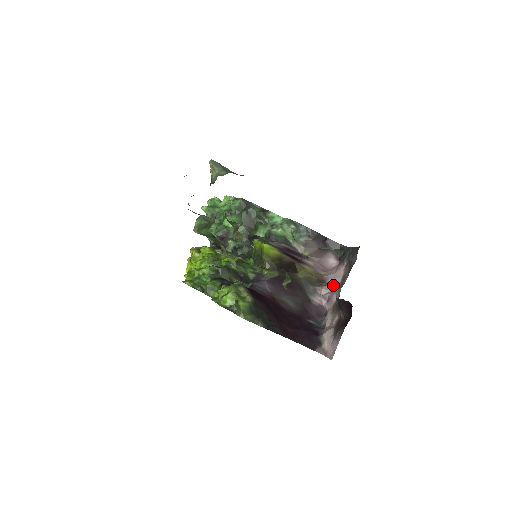
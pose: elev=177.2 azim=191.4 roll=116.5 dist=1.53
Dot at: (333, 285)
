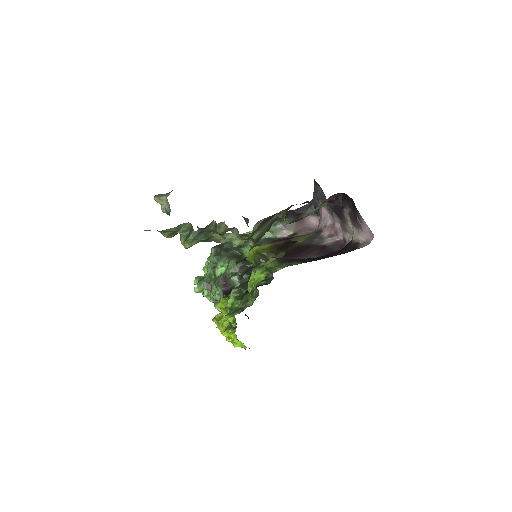
Dot at: (328, 223)
